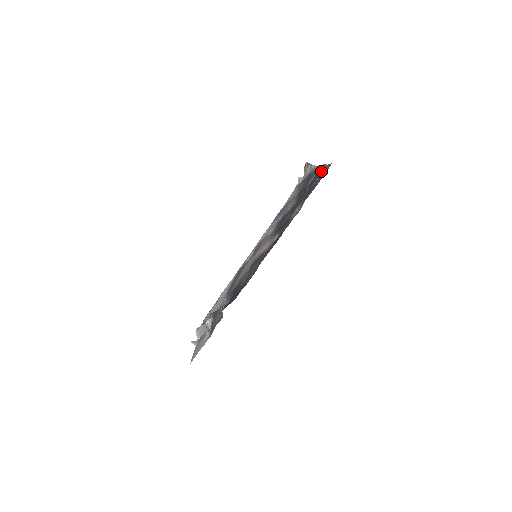
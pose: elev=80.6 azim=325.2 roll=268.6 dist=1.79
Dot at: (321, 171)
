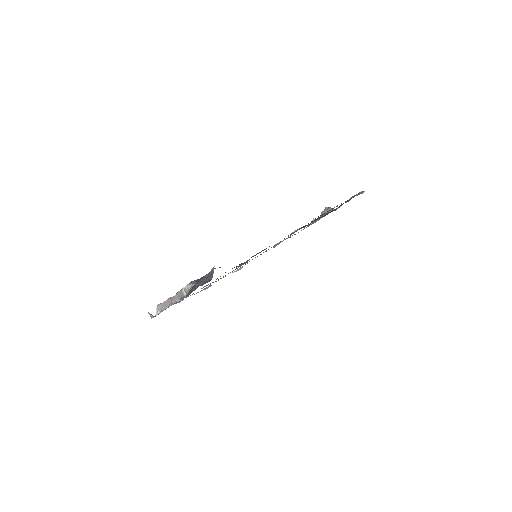
Dot at: occluded
